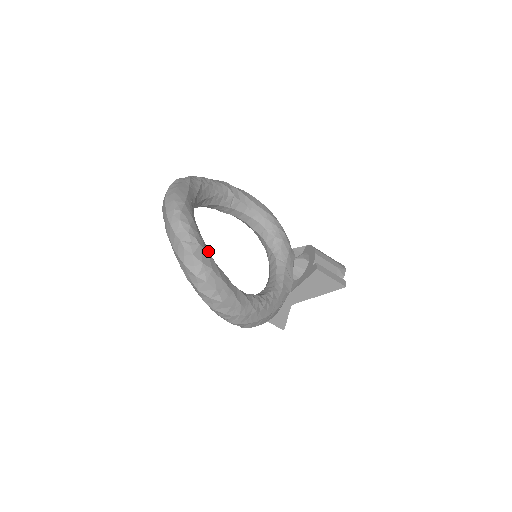
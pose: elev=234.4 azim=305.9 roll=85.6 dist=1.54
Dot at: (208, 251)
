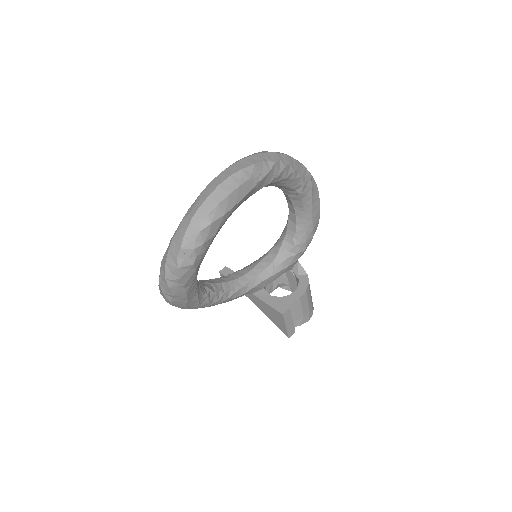
Dot at: (199, 265)
